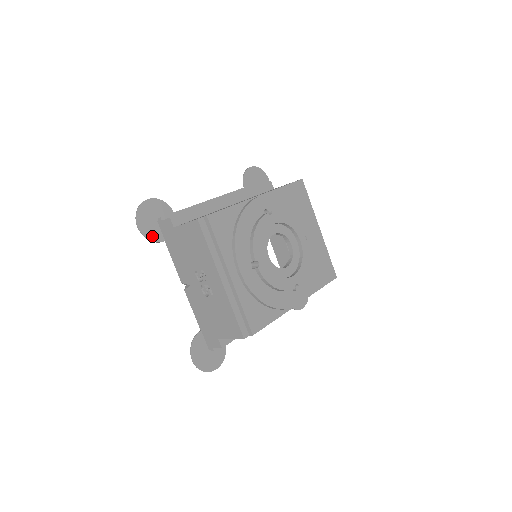
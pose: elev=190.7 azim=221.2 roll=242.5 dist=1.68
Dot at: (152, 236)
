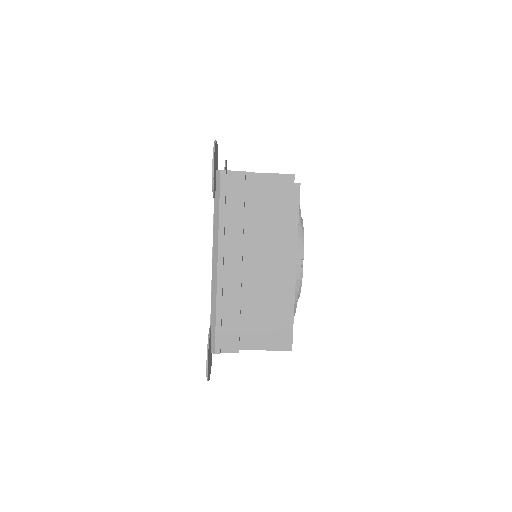
Dot at: (225, 169)
